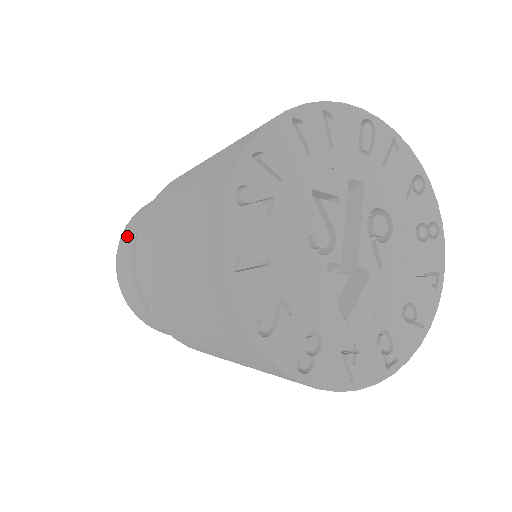
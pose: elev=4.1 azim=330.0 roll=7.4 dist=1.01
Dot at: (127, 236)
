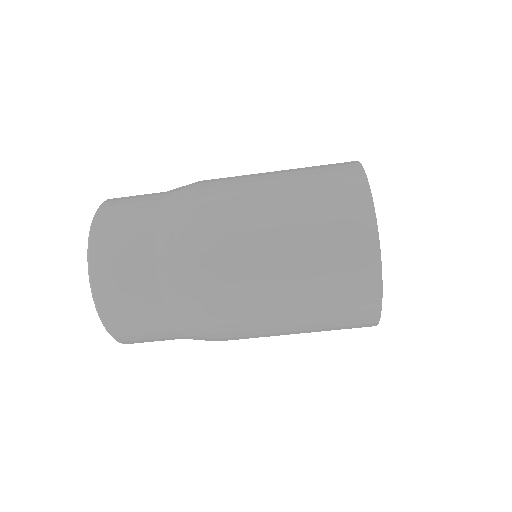
Dot at: (126, 211)
